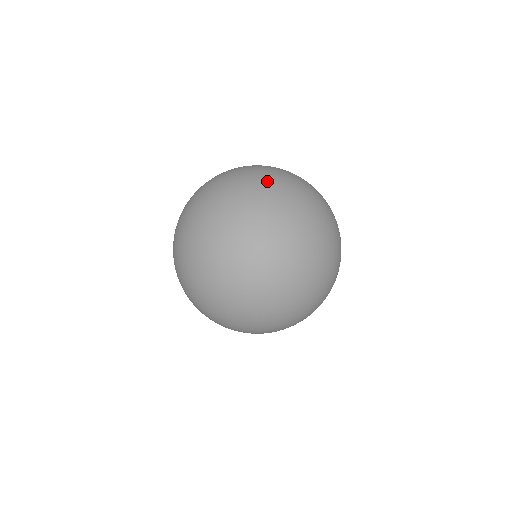
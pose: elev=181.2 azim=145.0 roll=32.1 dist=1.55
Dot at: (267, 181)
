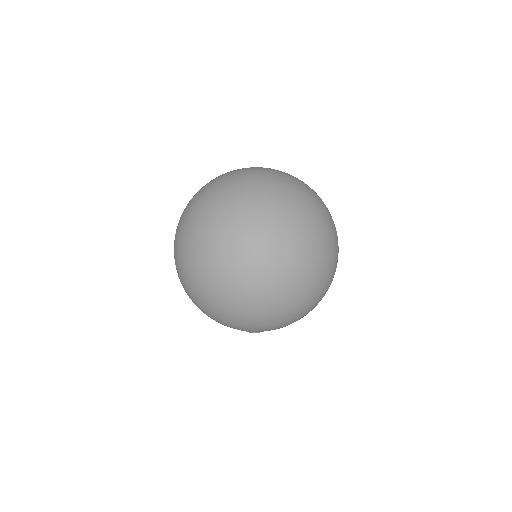
Dot at: (227, 175)
